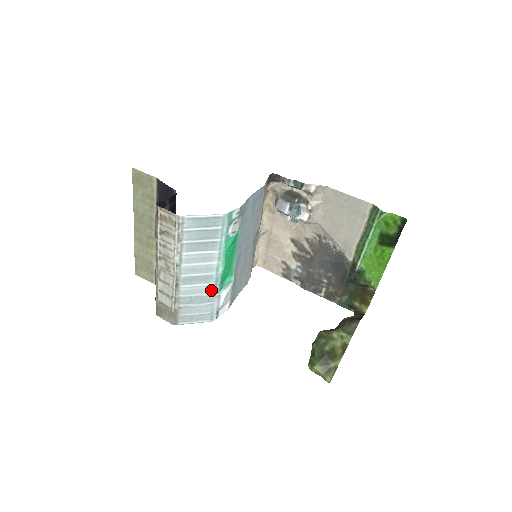
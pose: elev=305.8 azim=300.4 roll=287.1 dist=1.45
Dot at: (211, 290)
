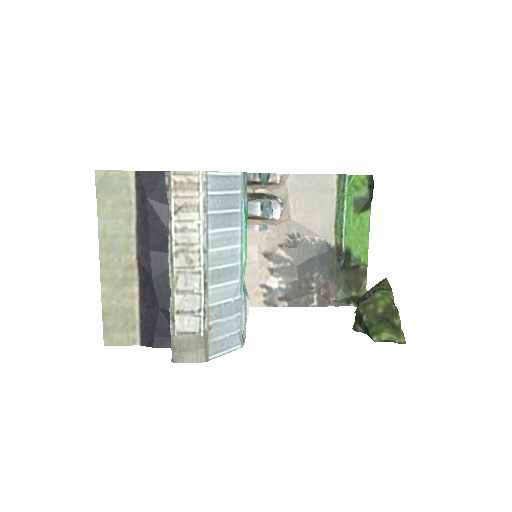
Dot at: (237, 292)
